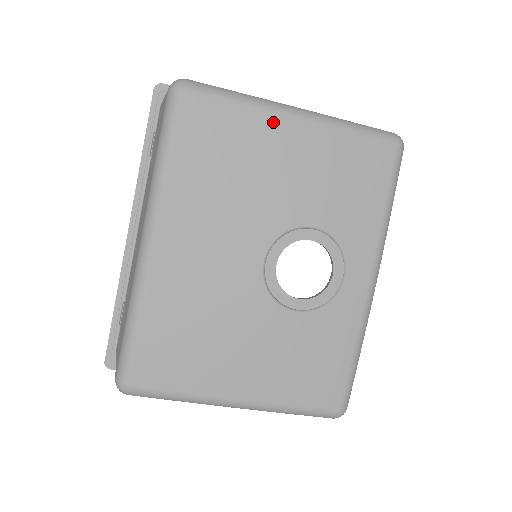
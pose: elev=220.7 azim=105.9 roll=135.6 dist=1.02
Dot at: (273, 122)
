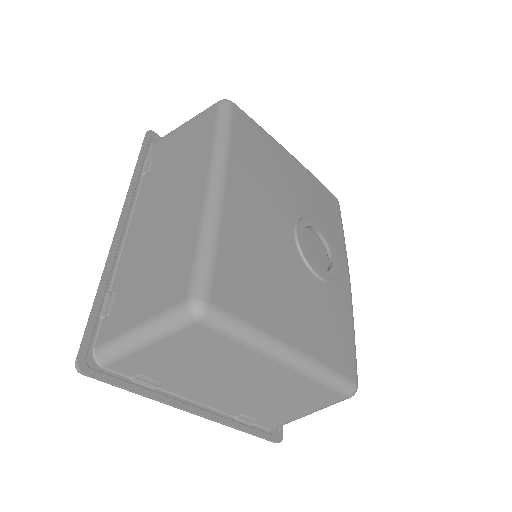
Dot at: (282, 151)
